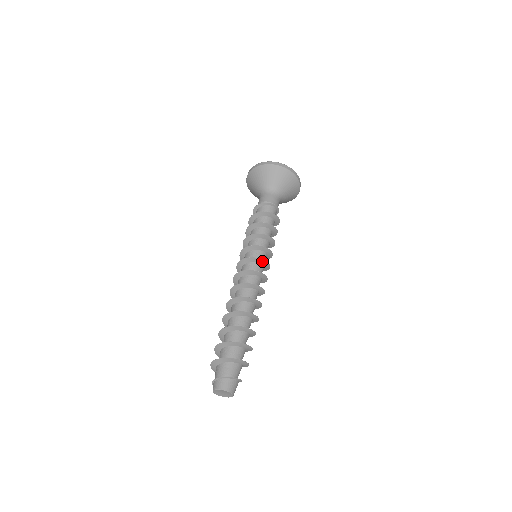
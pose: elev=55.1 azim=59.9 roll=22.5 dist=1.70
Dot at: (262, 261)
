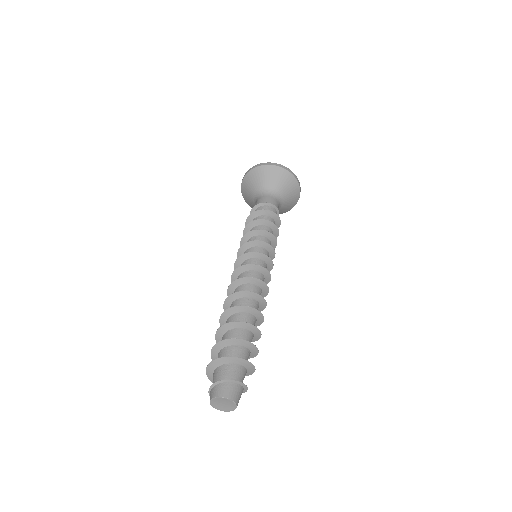
Dot at: (261, 256)
